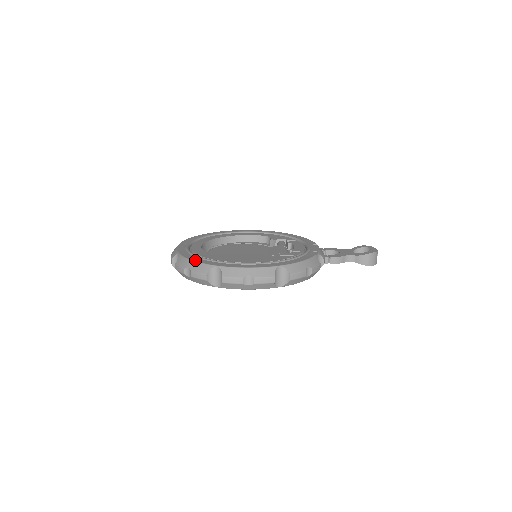
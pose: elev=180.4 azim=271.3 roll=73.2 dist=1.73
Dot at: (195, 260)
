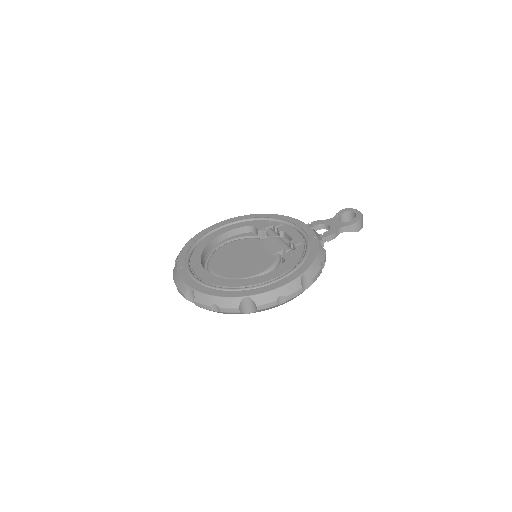
Dot at: (218, 295)
